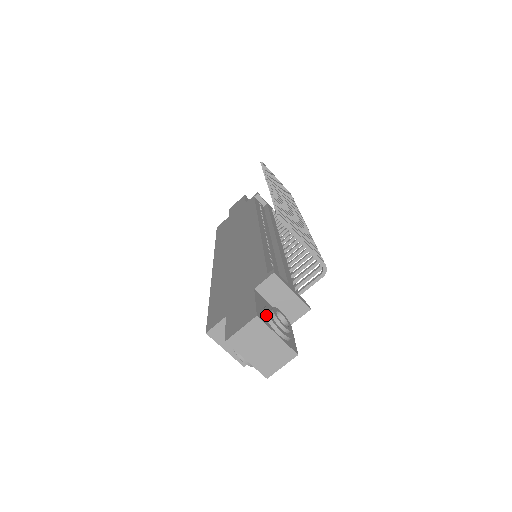
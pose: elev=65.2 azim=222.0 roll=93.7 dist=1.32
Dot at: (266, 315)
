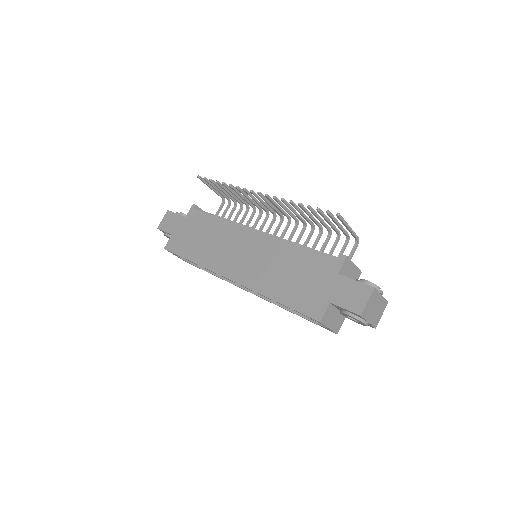
Dot at: (370, 285)
